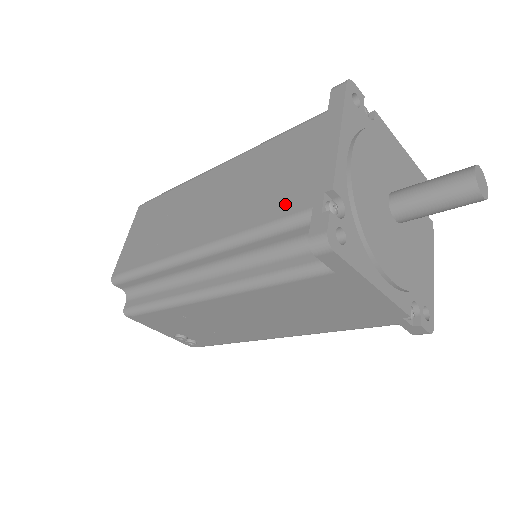
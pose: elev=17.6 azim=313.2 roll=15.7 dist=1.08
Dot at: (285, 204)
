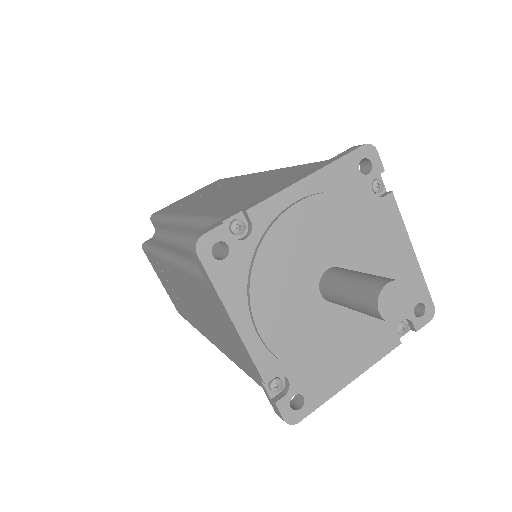
Dot at: (242, 364)
